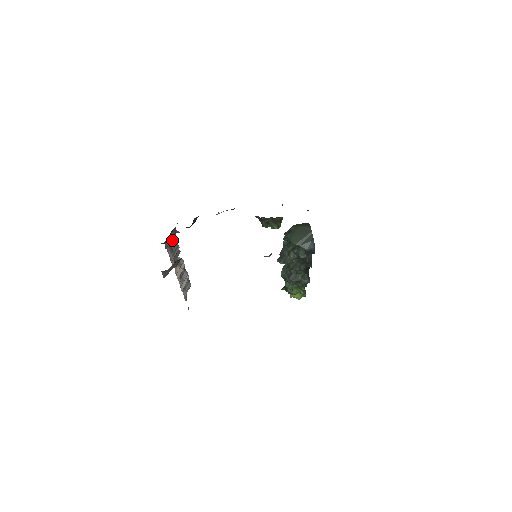
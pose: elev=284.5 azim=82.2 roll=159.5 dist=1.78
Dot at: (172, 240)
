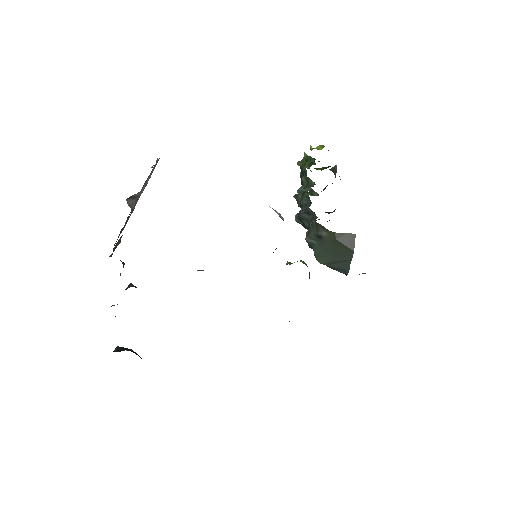
Dot at: occluded
